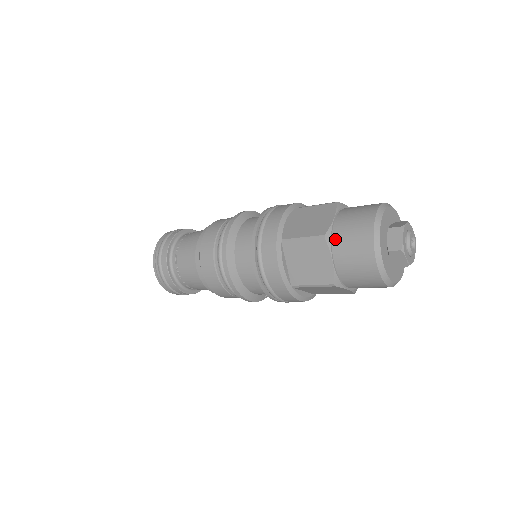
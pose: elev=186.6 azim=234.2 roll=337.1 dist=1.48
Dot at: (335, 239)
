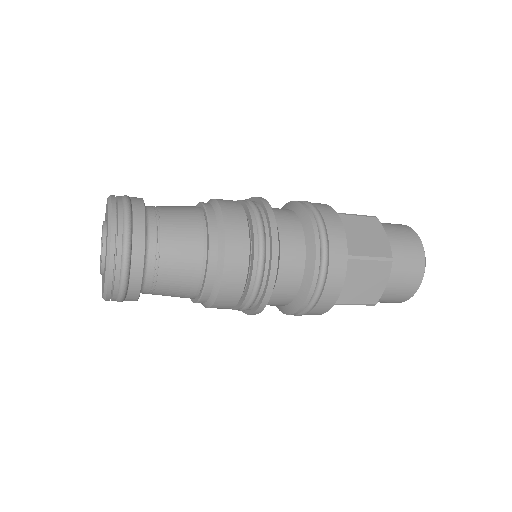
Dot at: occluded
